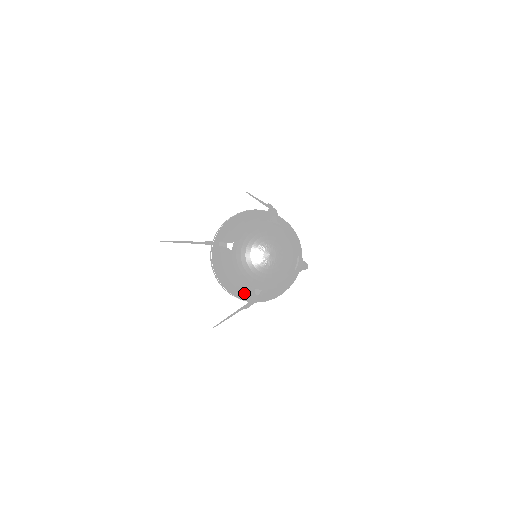
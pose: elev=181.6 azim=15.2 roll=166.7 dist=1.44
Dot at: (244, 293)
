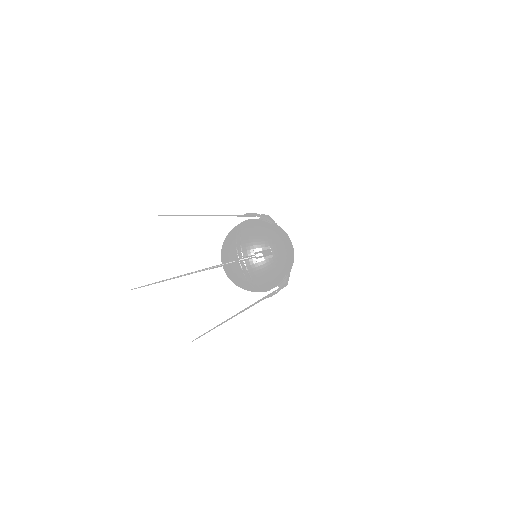
Dot at: (257, 247)
